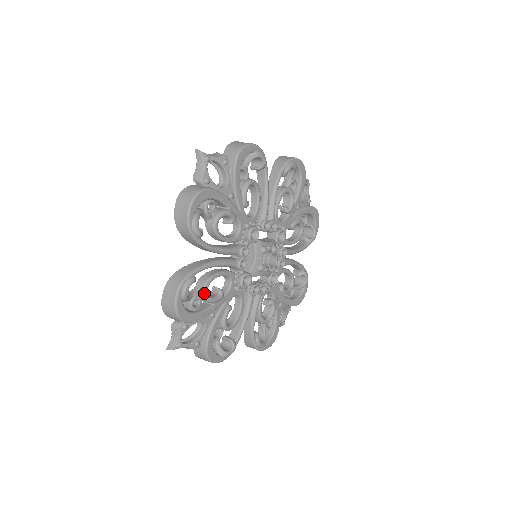
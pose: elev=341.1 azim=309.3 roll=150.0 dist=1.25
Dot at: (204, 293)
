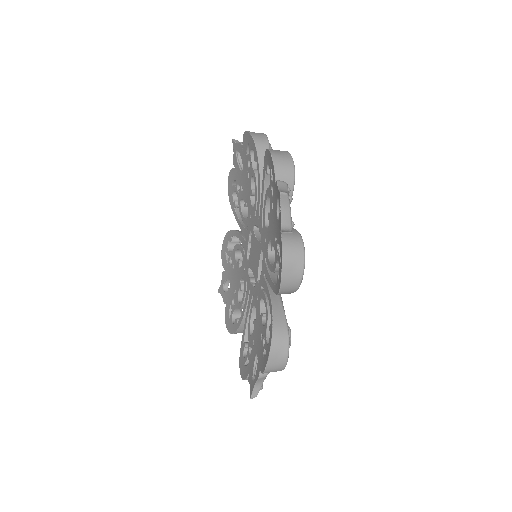
Dot at: occluded
